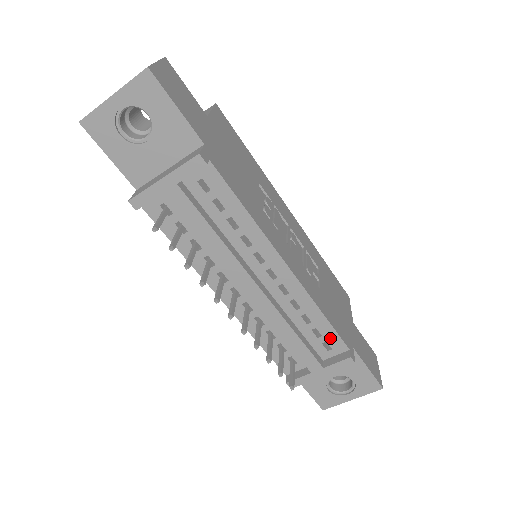
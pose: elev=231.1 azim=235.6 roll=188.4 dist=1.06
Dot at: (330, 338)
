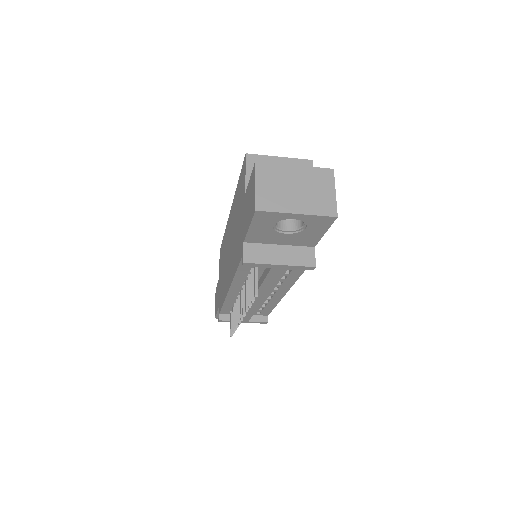
Dot at: (265, 311)
